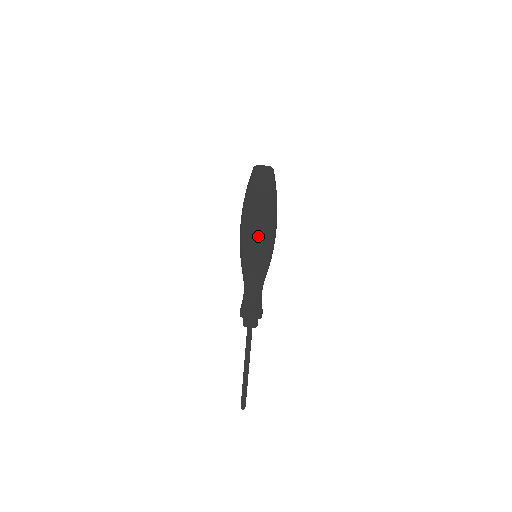
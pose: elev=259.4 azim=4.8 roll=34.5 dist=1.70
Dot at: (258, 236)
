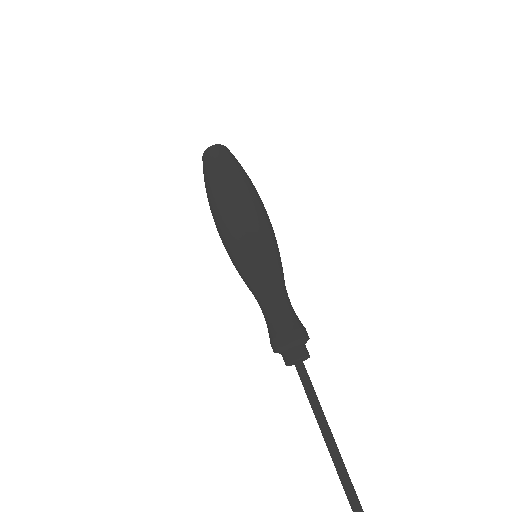
Dot at: (222, 228)
